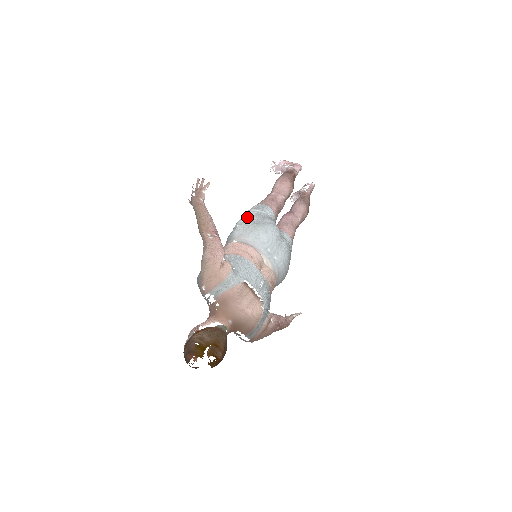
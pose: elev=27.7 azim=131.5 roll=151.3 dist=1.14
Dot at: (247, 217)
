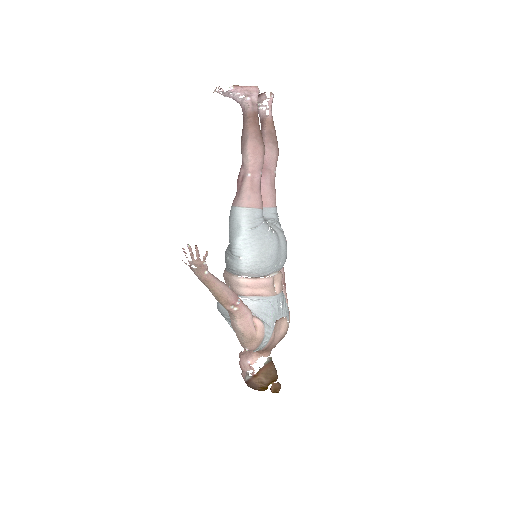
Dot at: (245, 243)
